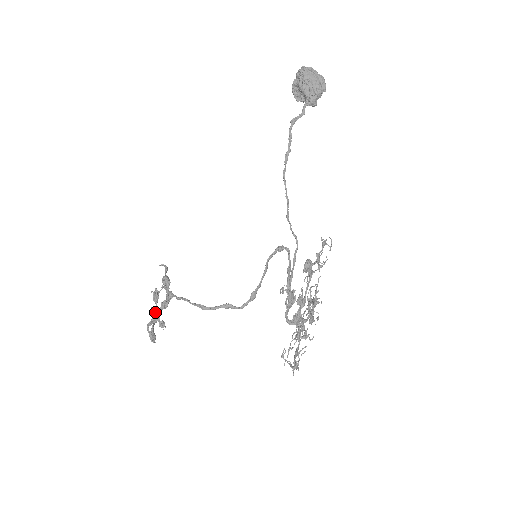
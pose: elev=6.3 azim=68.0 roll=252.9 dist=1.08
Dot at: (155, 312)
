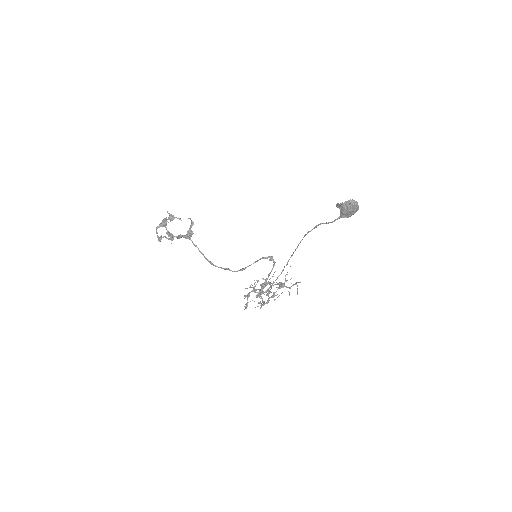
Dot at: occluded
